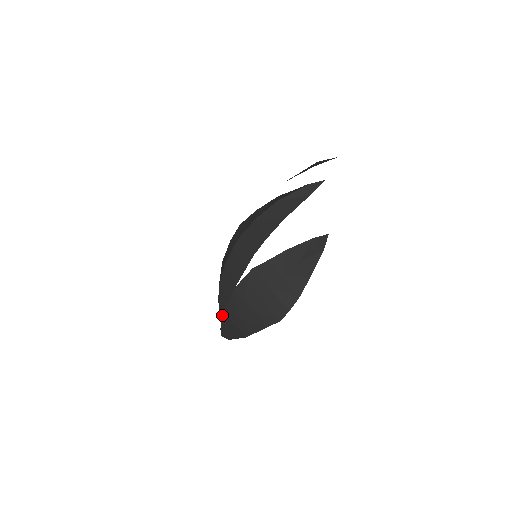
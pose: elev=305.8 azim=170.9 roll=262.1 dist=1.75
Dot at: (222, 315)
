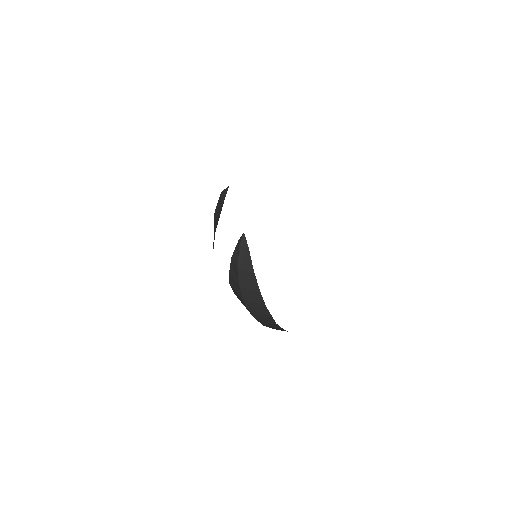
Dot at: occluded
